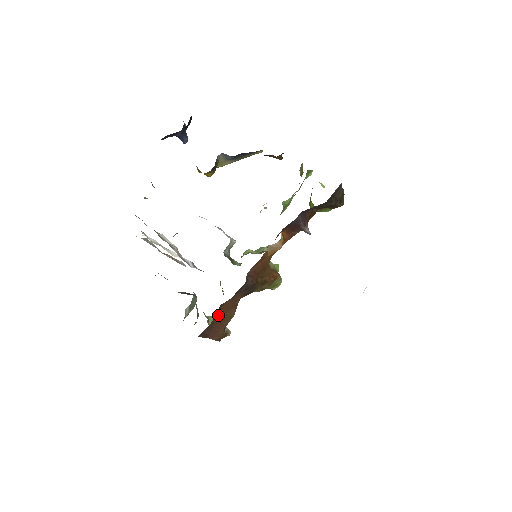
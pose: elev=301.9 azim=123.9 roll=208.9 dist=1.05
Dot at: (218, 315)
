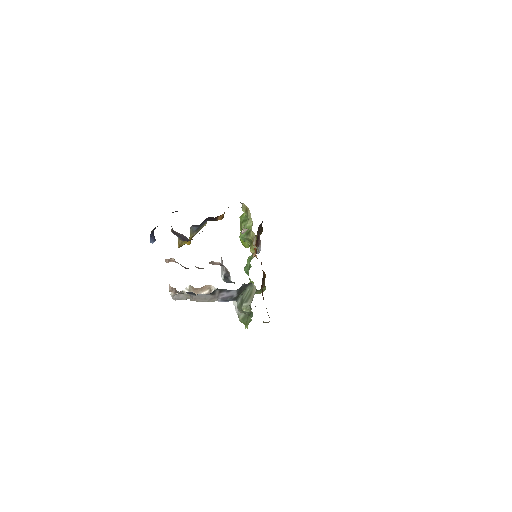
Dot at: occluded
